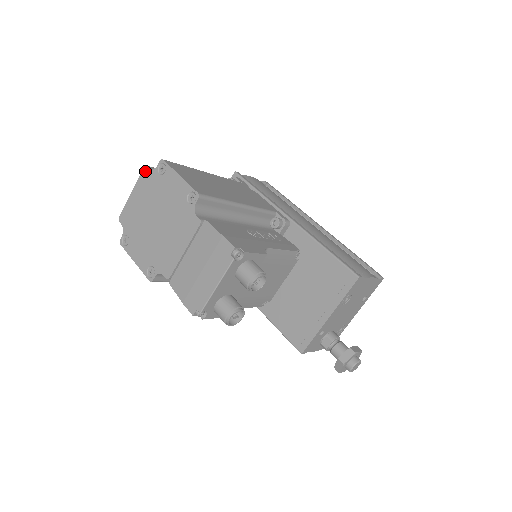
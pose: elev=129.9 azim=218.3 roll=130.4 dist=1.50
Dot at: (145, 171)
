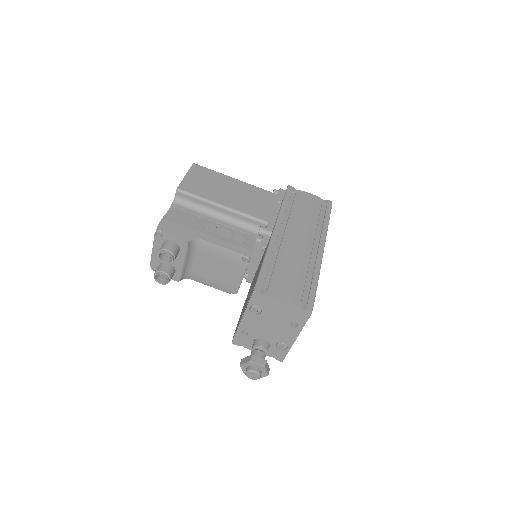
Dot at: occluded
